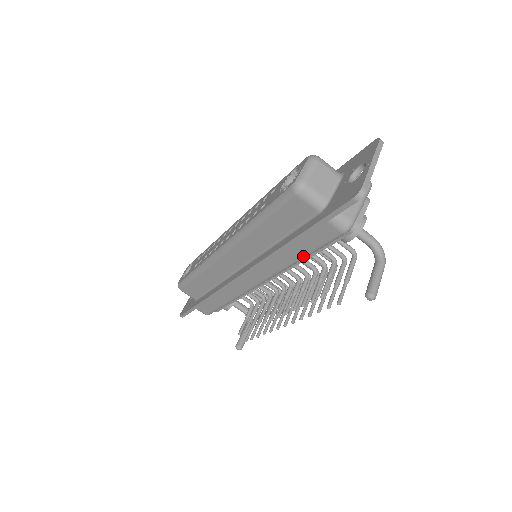
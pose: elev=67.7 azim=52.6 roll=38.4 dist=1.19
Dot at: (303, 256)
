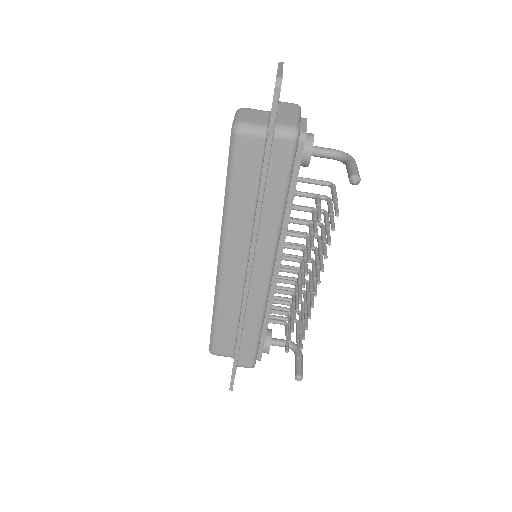
Dot at: (282, 199)
